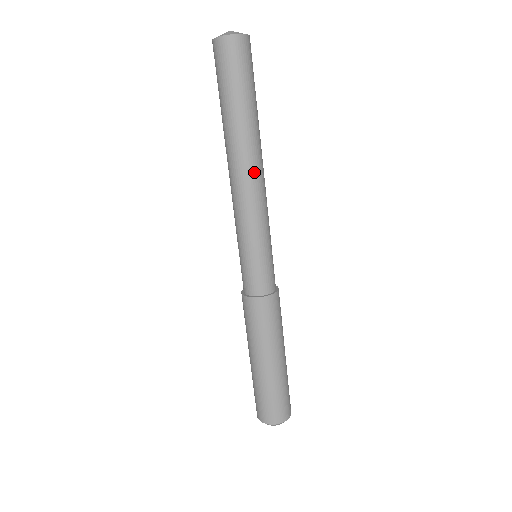
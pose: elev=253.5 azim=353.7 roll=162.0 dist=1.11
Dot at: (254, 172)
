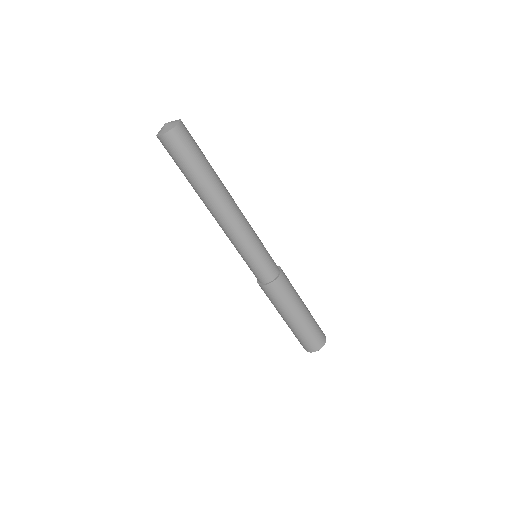
Dot at: (228, 210)
